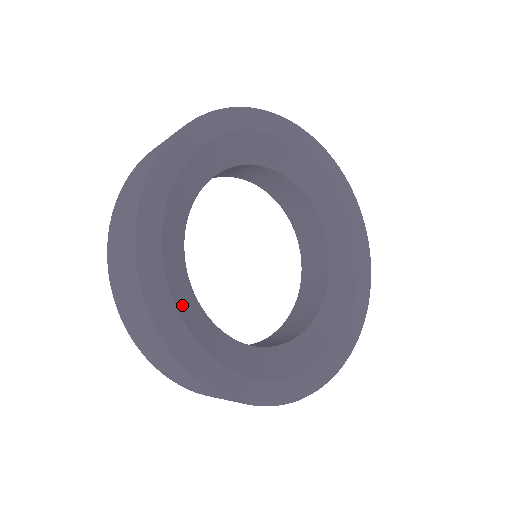
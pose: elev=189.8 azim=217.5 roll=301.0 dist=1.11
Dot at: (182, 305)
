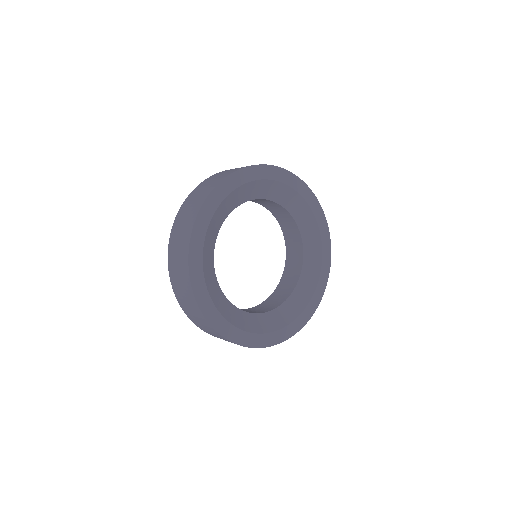
Dot at: (211, 230)
